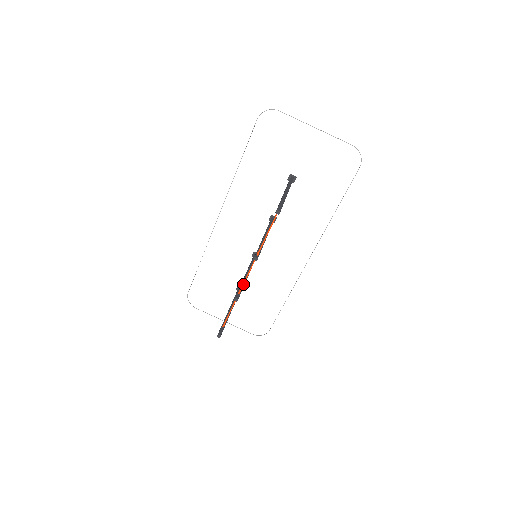
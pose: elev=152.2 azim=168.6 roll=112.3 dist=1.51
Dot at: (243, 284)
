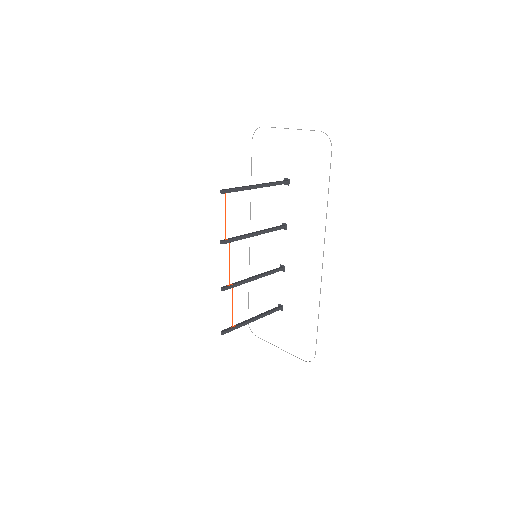
Dot at: (229, 275)
